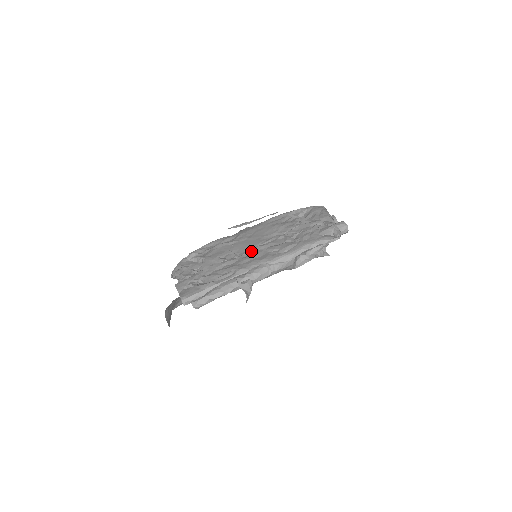
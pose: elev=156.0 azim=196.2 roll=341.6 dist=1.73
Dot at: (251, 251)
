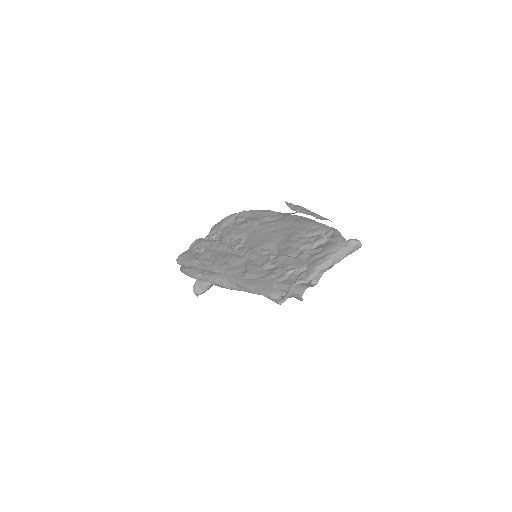
Dot at: (243, 252)
